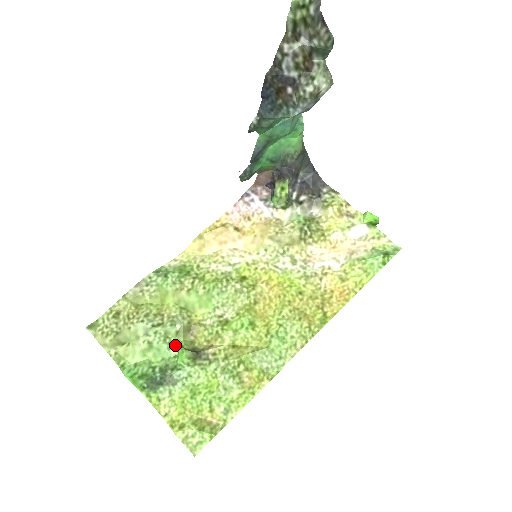
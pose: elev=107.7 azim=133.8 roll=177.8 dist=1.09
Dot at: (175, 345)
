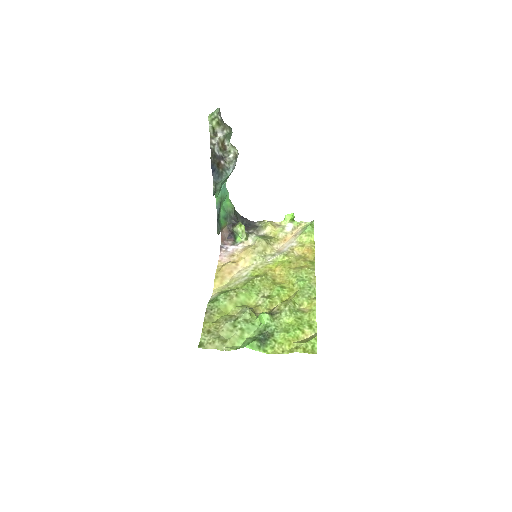
Dot at: (255, 321)
